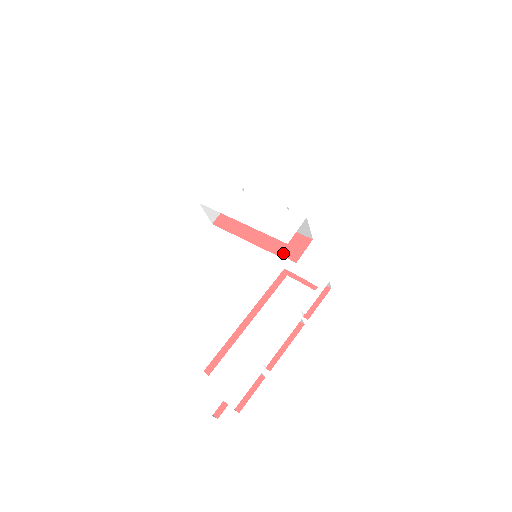
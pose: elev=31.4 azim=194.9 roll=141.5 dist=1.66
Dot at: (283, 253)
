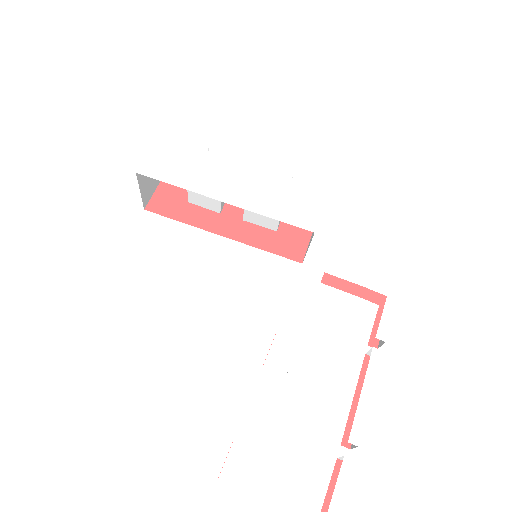
Dot at: (278, 248)
